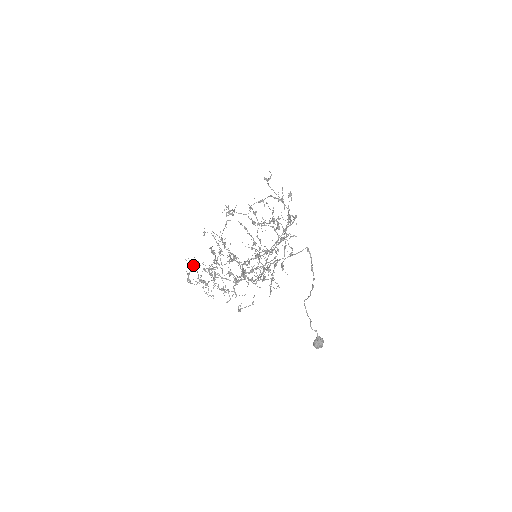
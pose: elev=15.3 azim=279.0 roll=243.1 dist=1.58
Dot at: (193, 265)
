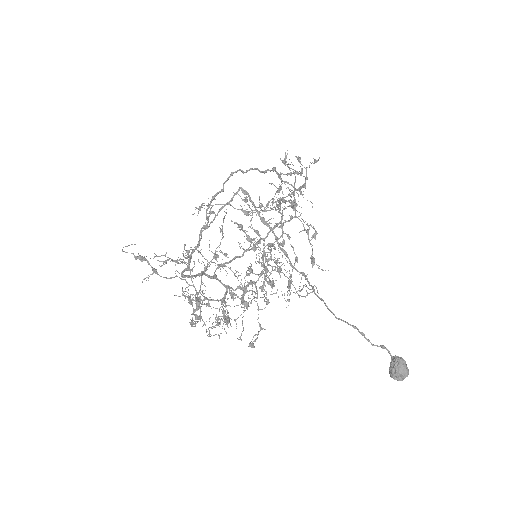
Dot at: (189, 300)
